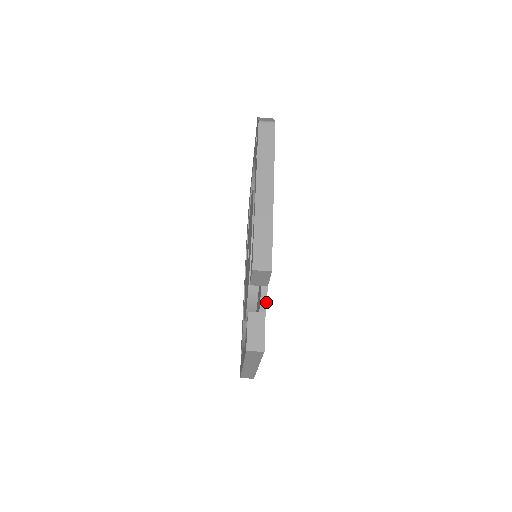
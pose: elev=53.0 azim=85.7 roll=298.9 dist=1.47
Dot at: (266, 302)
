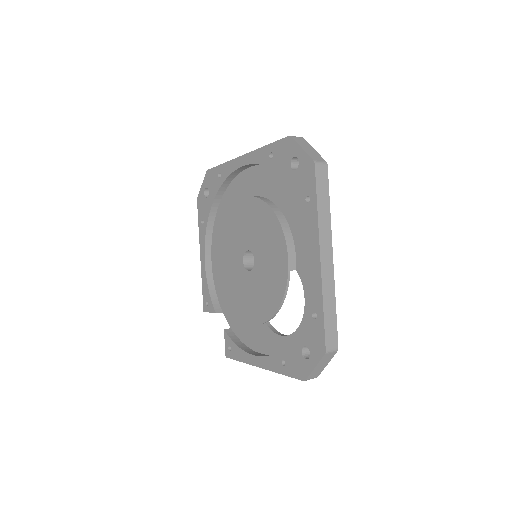
Dot at: occluded
